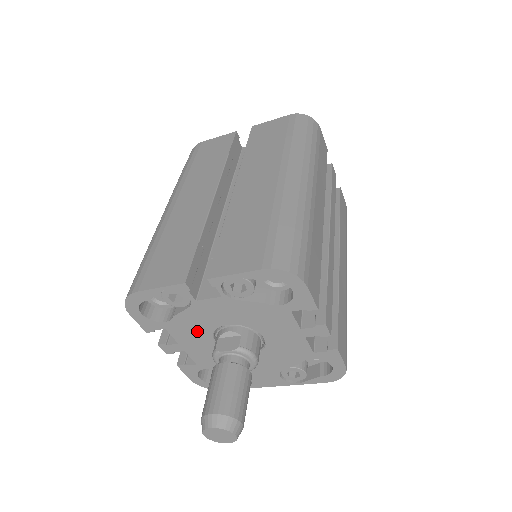
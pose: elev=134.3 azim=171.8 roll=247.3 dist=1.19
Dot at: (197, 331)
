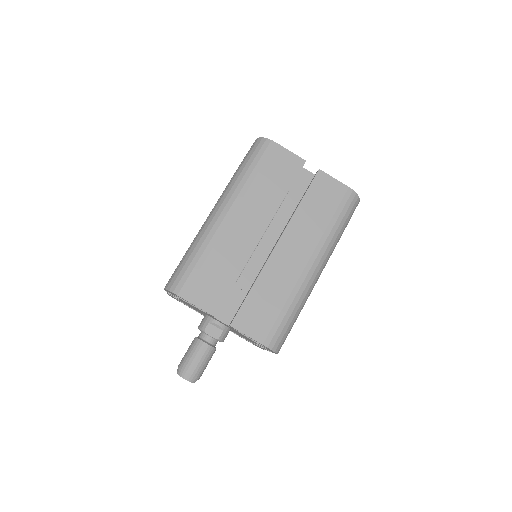
Dot at: occluded
